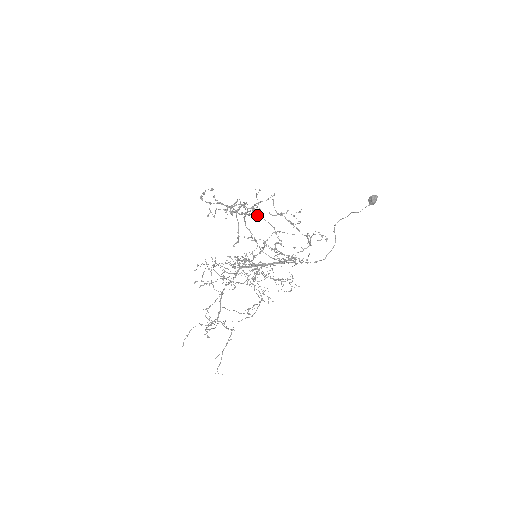
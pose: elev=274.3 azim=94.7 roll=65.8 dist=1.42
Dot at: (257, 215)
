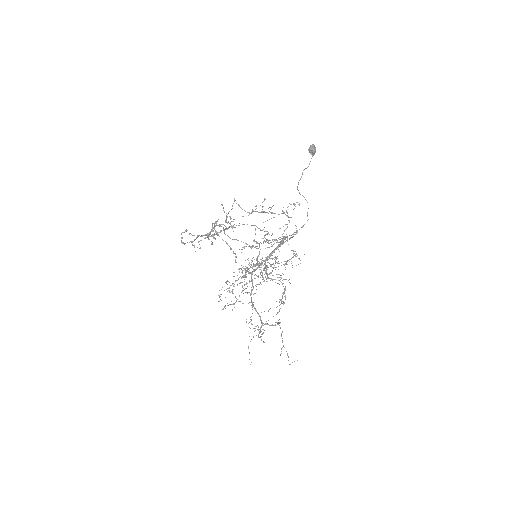
Dot at: occluded
